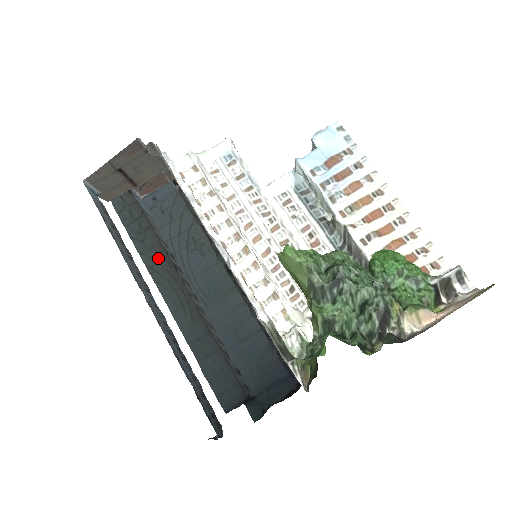
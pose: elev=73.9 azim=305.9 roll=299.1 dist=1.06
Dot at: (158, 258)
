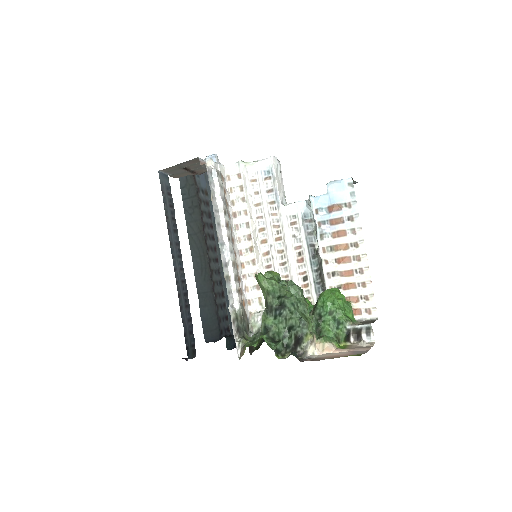
Dot at: (197, 230)
